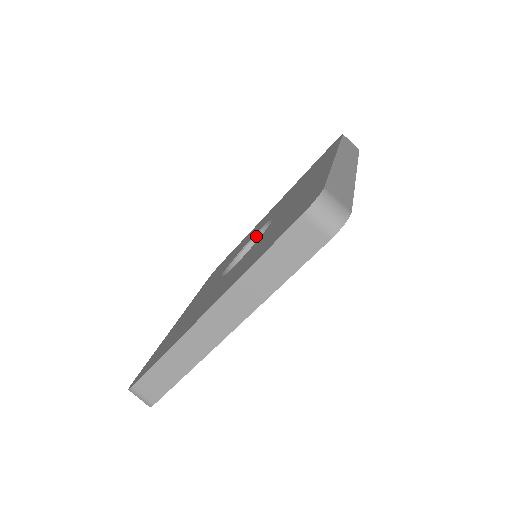
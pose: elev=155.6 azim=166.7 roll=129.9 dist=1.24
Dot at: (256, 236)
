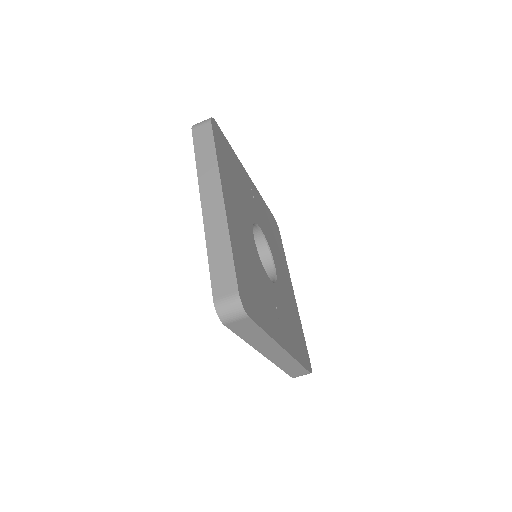
Dot at: occluded
